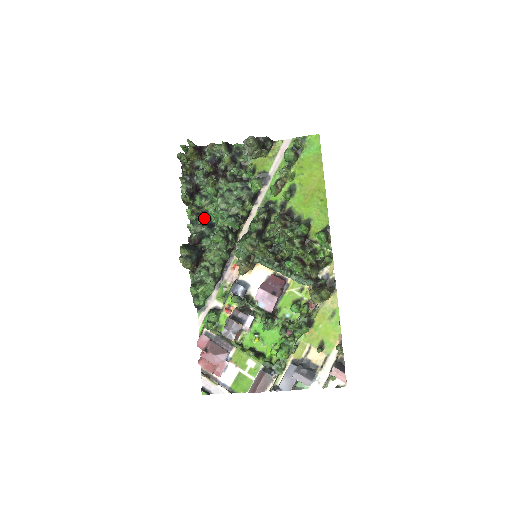
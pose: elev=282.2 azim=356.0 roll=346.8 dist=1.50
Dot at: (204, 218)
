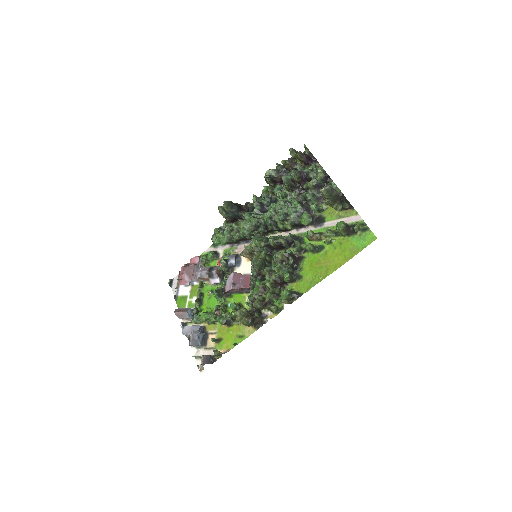
Dot at: (267, 202)
